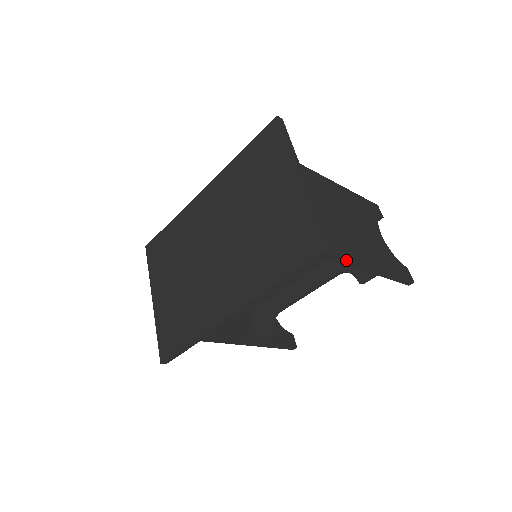
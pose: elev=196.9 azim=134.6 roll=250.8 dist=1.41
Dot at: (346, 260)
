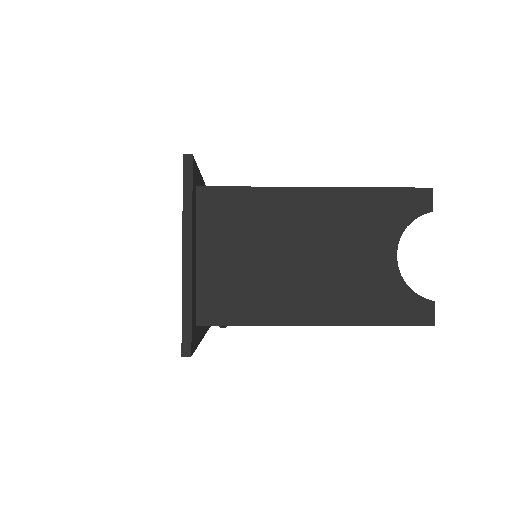
Dot at: (272, 325)
